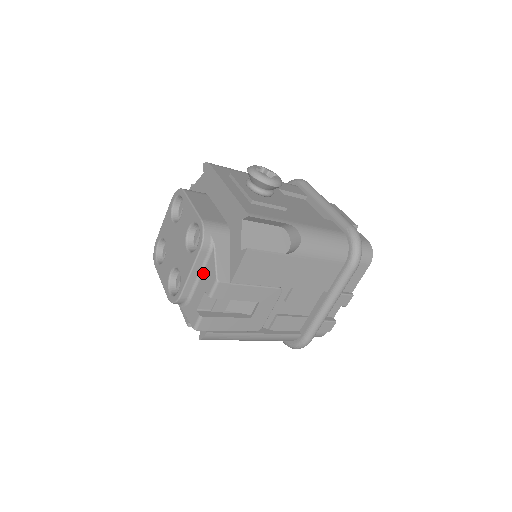
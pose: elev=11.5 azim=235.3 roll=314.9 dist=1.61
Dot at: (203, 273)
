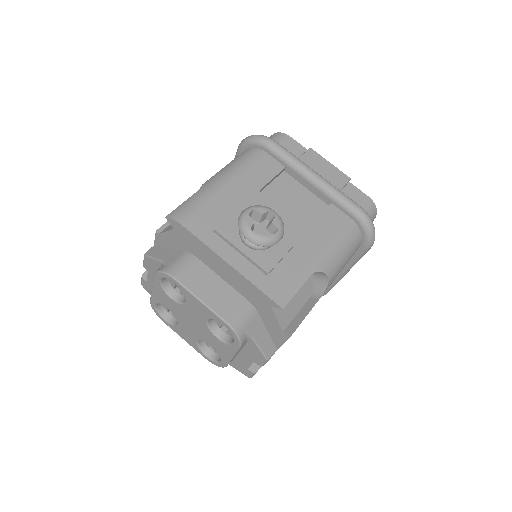
Dot at: (244, 350)
